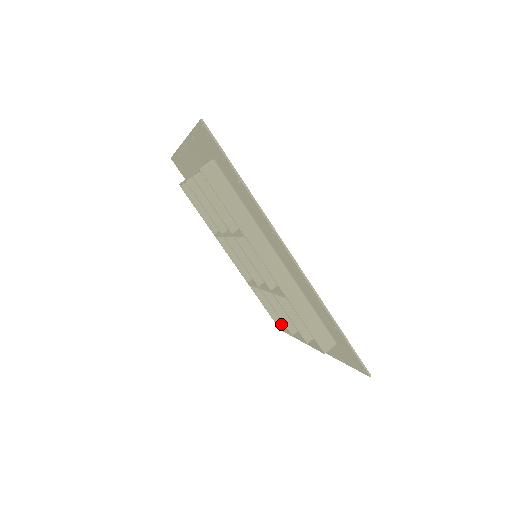
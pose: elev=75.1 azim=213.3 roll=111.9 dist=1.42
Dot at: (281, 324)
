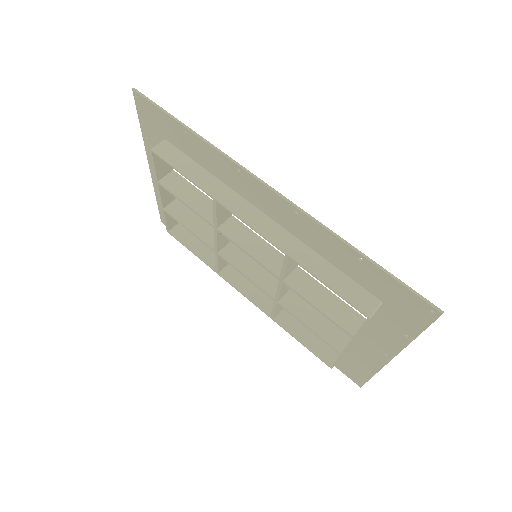
Dot at: (330, 361)
